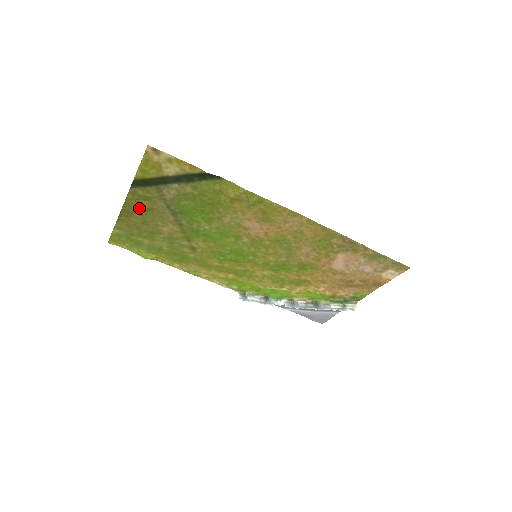
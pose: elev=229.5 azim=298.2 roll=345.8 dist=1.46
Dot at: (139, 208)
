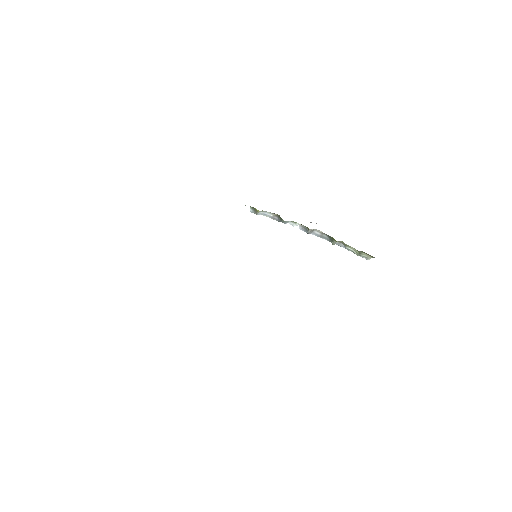
Dot at: occluded
